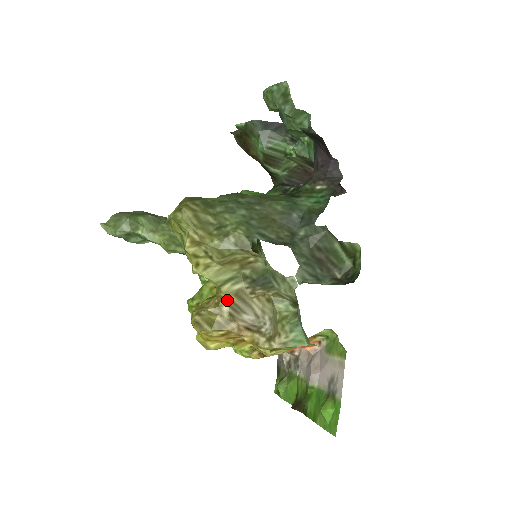
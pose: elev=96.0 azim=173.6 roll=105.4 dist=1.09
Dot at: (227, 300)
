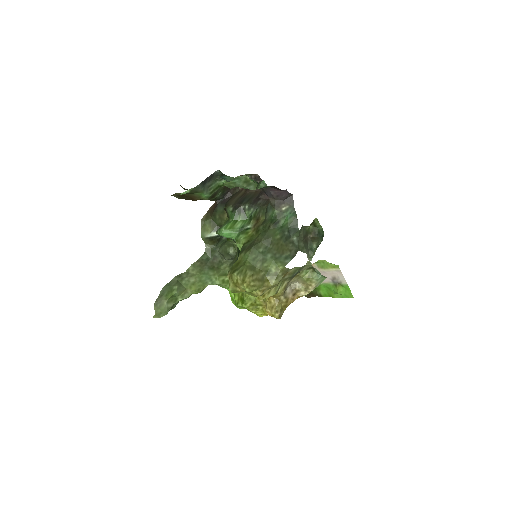
Dot at: (282, 294)
